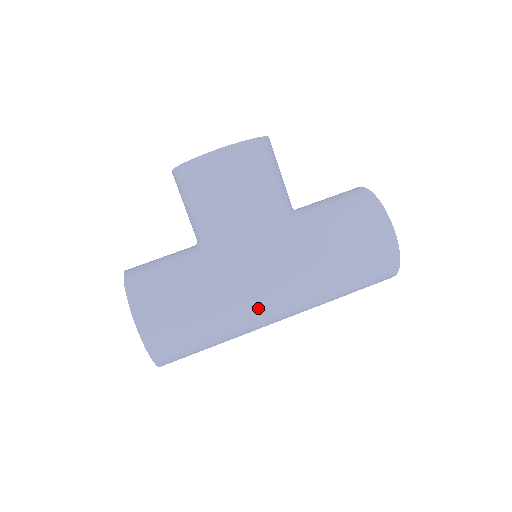
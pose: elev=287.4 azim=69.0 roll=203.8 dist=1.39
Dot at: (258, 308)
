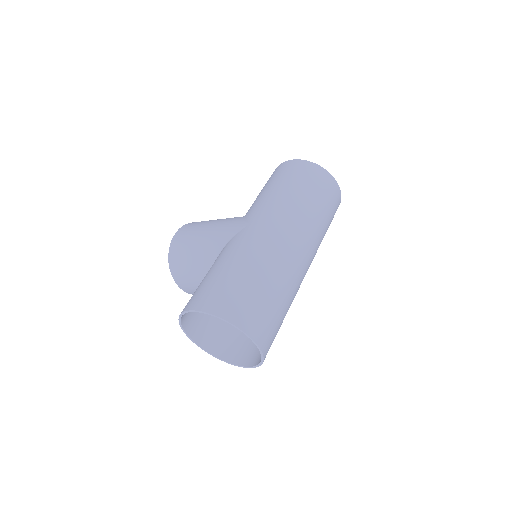
Dot at: (257, 238)
